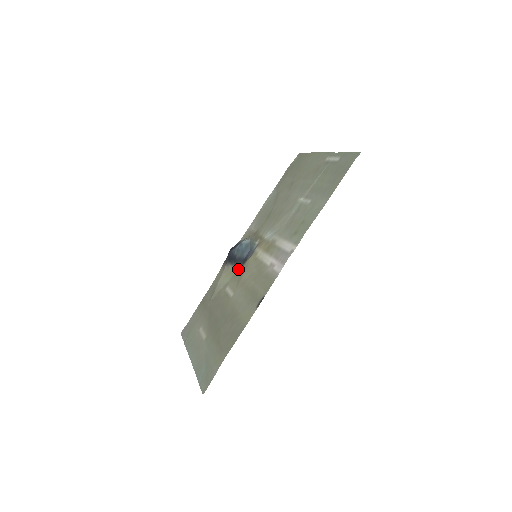
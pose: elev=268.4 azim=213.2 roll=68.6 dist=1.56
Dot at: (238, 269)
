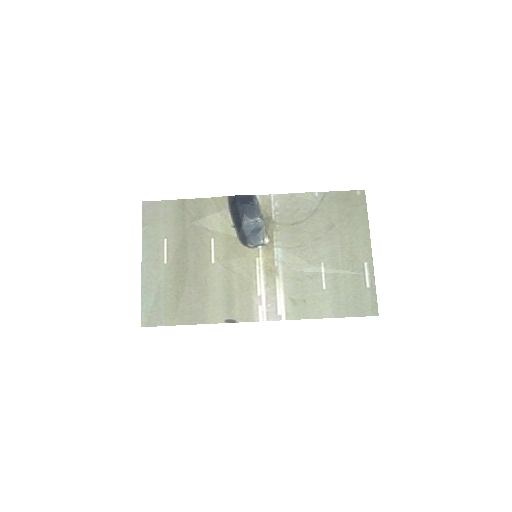
Dot at: (235, 237)
